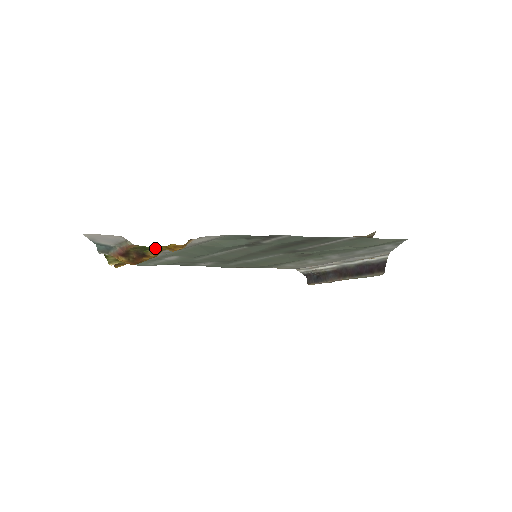
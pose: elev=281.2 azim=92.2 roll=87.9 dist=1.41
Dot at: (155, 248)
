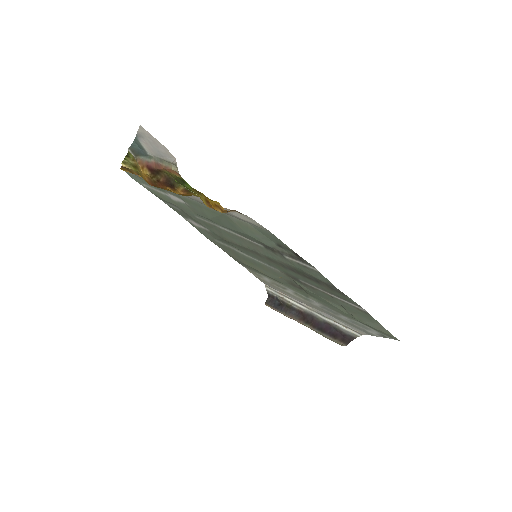
Dot at: (192, 190)
